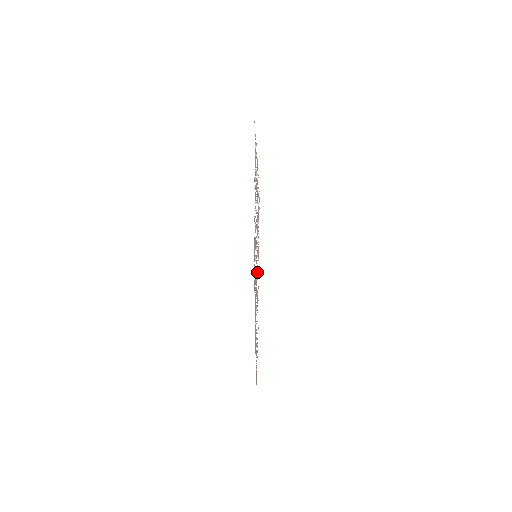
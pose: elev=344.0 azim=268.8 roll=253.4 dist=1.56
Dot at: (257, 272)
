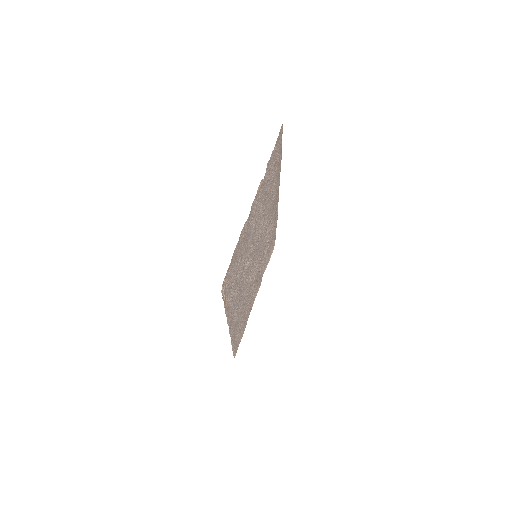
Dot at: (236, 300)
